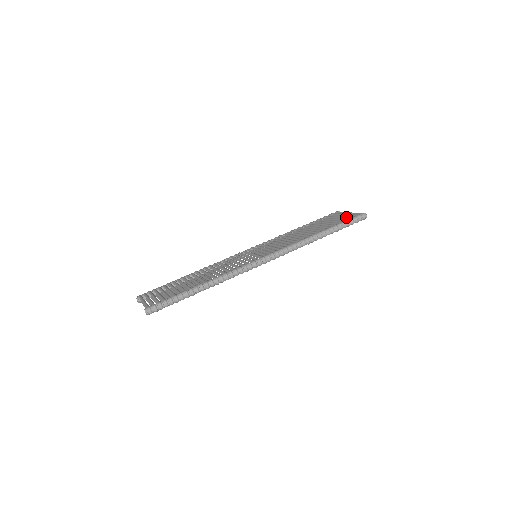
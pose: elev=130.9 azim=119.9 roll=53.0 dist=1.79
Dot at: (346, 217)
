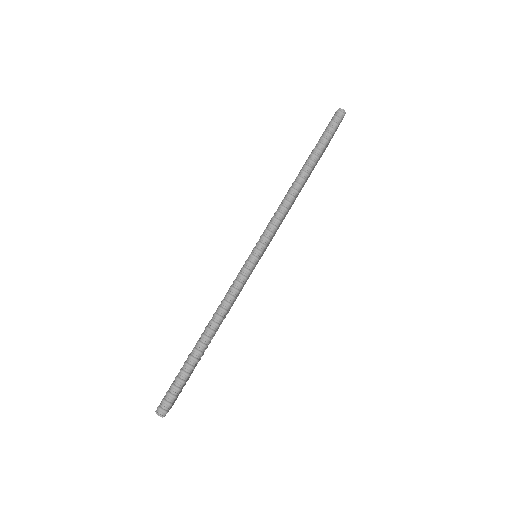
Dot at: occluded
